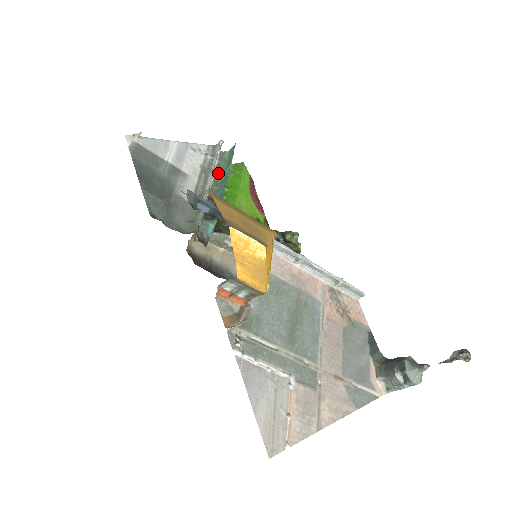
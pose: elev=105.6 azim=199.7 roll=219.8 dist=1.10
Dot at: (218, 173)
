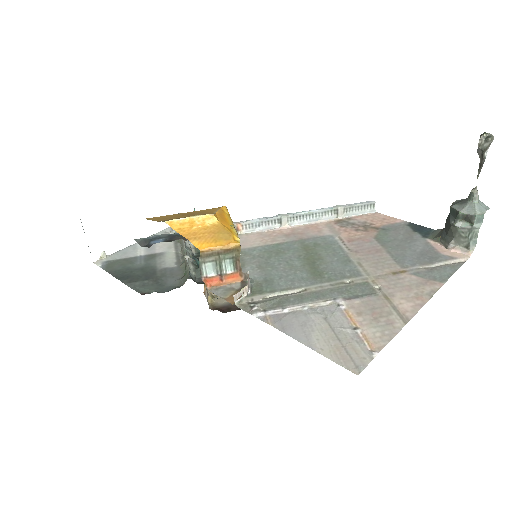
Dot at: occluded
